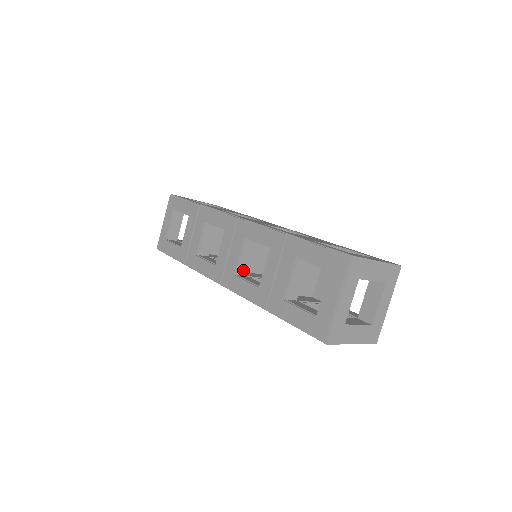
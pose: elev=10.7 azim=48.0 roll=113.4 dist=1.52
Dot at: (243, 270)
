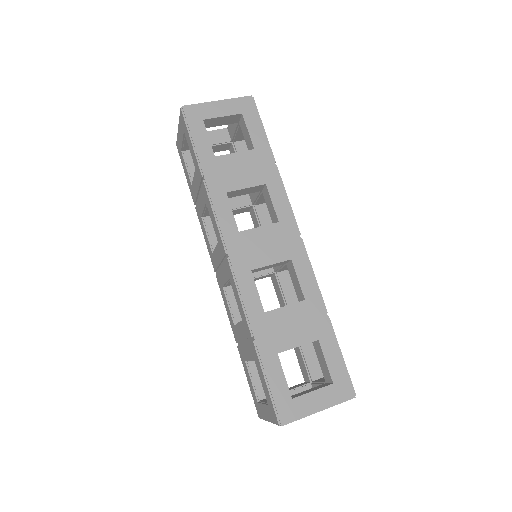
Dot at: occluded
